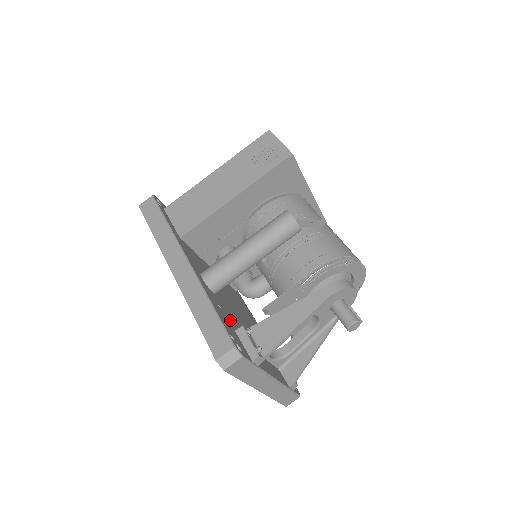
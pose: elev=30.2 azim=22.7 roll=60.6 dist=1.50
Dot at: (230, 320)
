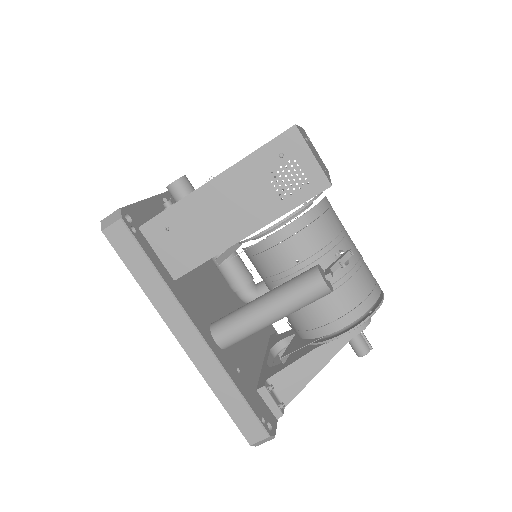
Dot at: (248, 373)
